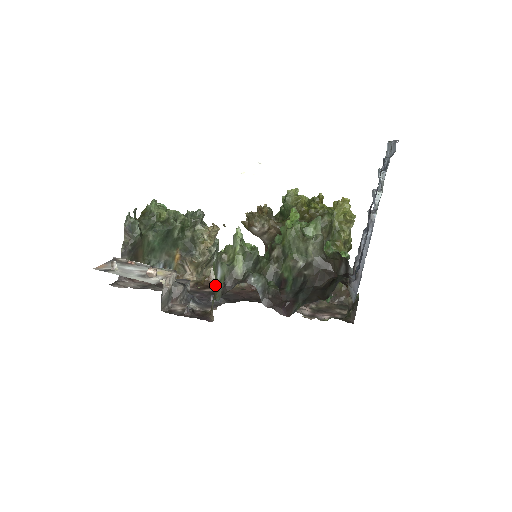
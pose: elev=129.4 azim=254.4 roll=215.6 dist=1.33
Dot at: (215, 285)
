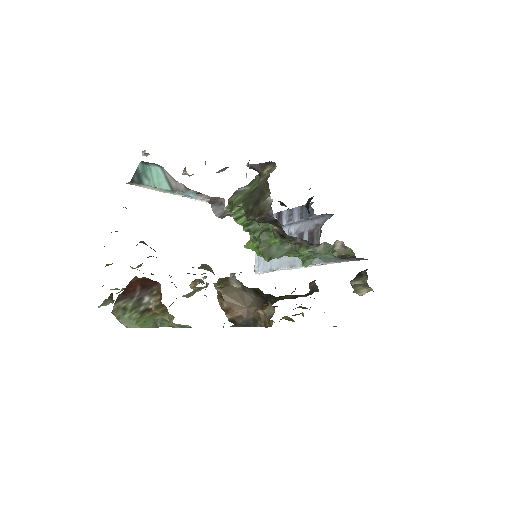
Dot at: (249, 192)
